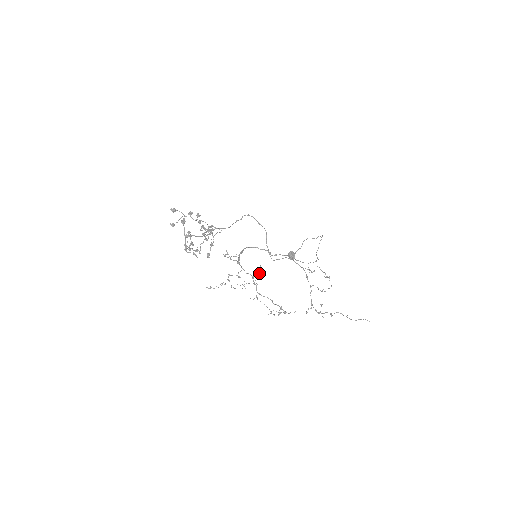
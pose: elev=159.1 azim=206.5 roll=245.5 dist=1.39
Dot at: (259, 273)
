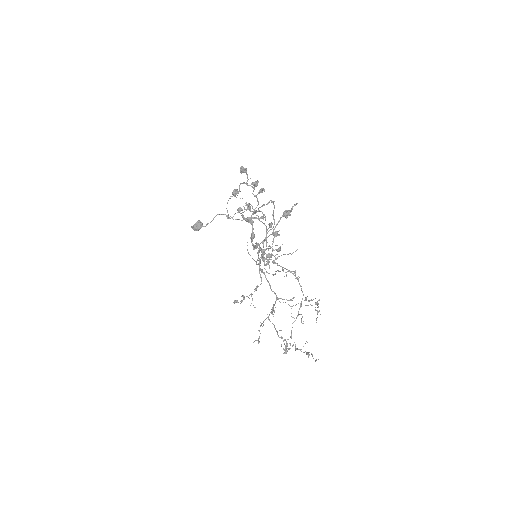
Dot at: occluded
